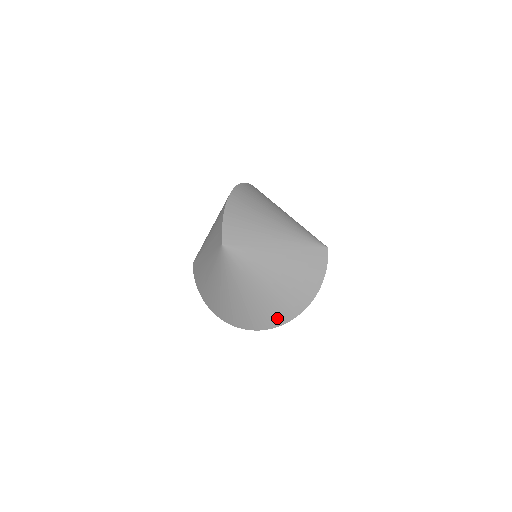
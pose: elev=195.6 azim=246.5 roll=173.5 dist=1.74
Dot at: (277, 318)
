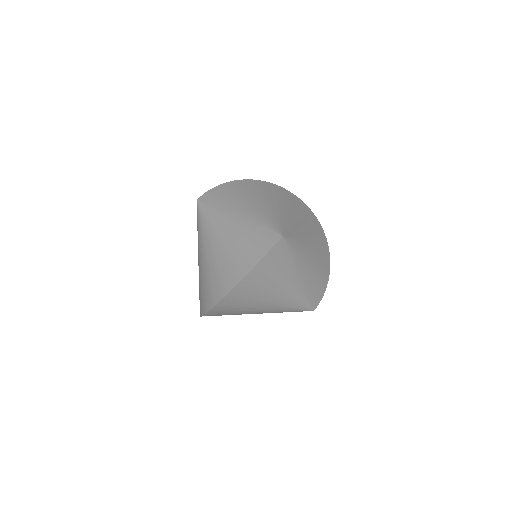
Dot at: (208, 299)
